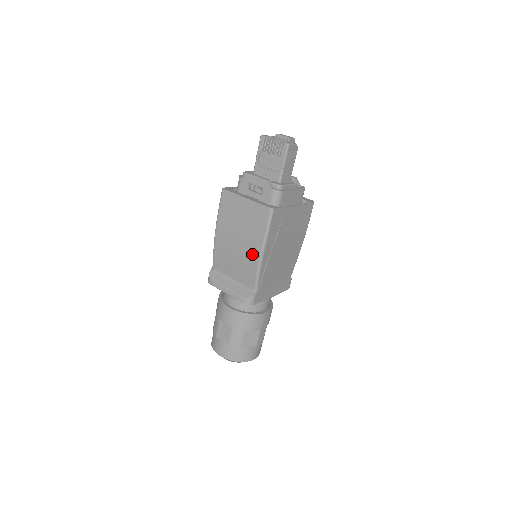
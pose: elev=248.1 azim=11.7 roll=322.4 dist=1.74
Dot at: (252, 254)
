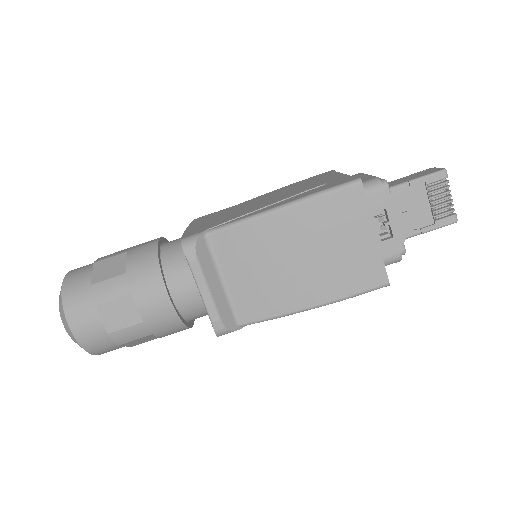
Dot at: (299, 295)
